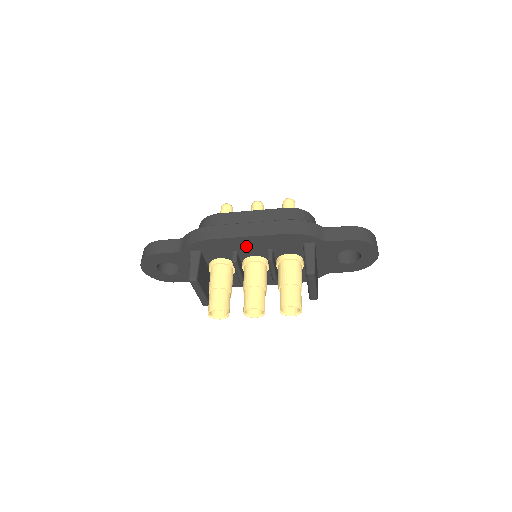
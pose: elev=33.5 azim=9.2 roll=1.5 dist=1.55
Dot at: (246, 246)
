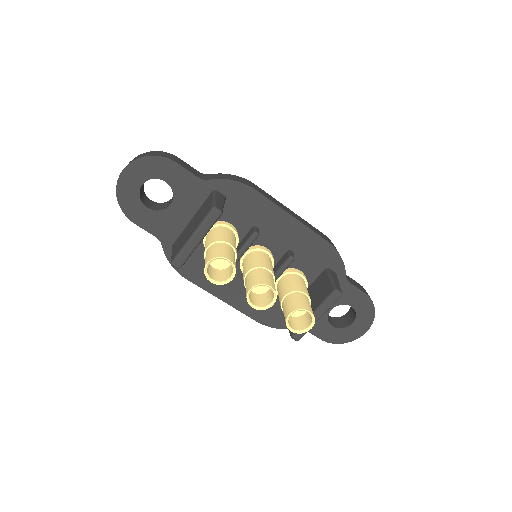
Dot at: (276, 228)
